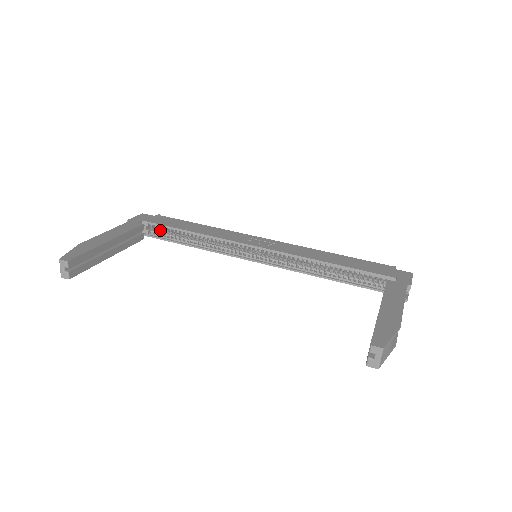
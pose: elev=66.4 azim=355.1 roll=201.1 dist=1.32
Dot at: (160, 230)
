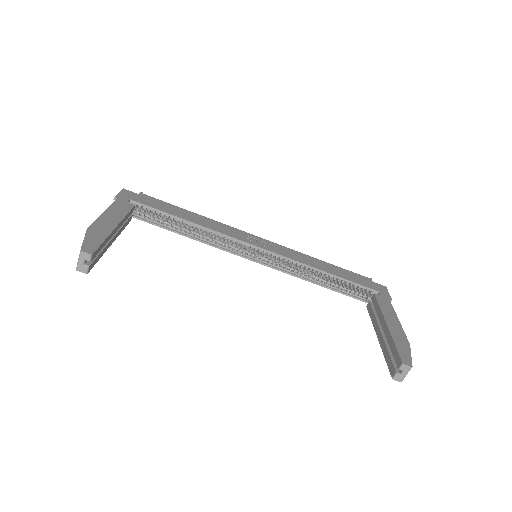
Dot at: (148, 212)
